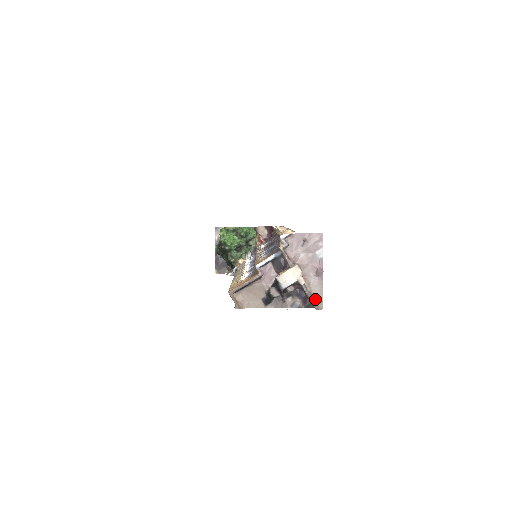
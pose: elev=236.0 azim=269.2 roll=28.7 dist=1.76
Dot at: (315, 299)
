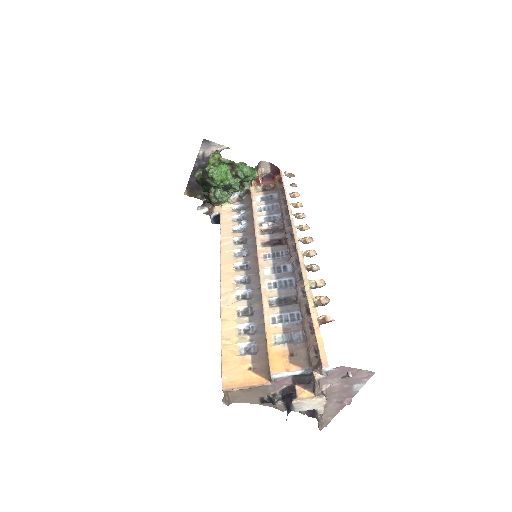
Dot at: (323, 419)
